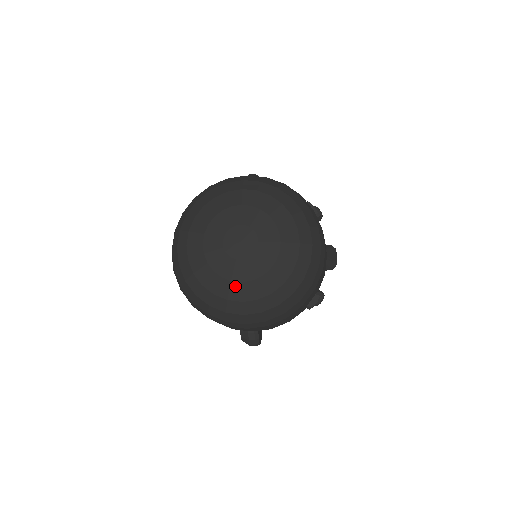
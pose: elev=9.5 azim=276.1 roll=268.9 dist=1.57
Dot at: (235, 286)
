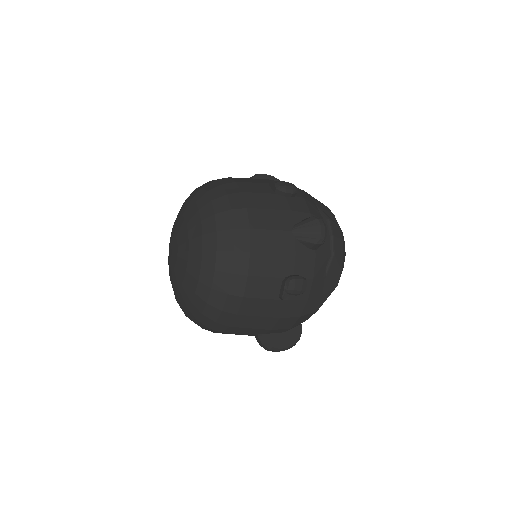
Dot at: (179, 293)
